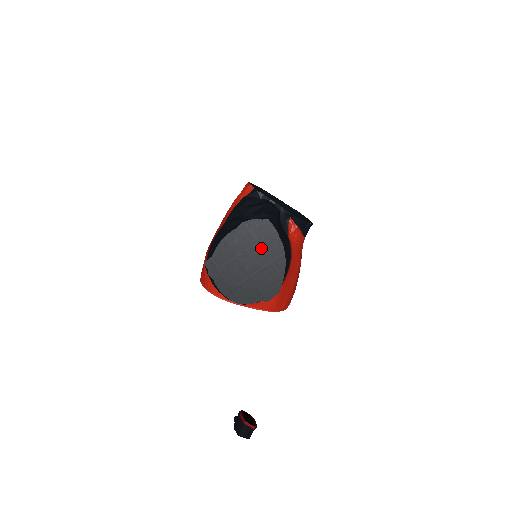
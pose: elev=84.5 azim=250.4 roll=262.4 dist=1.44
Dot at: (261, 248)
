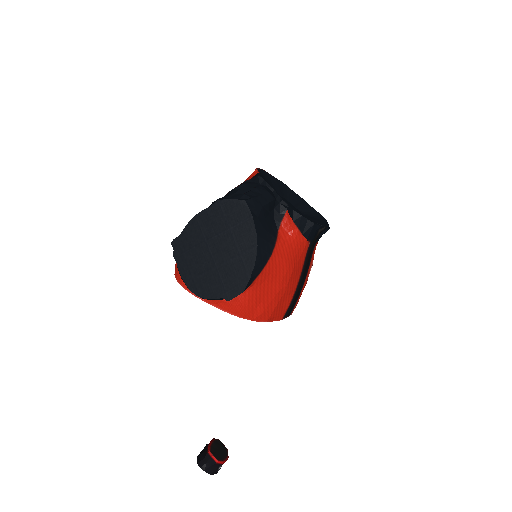
Dot at: (232, 234)
